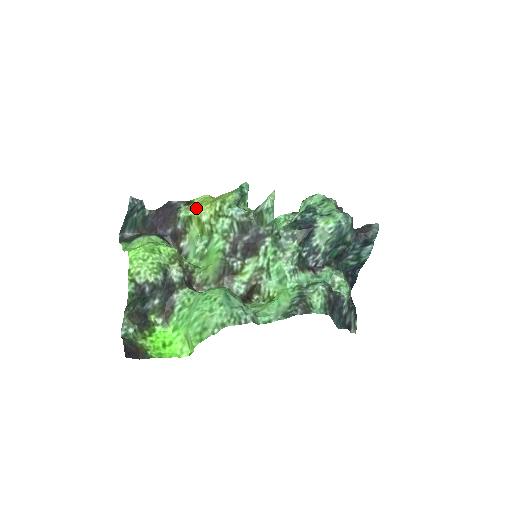
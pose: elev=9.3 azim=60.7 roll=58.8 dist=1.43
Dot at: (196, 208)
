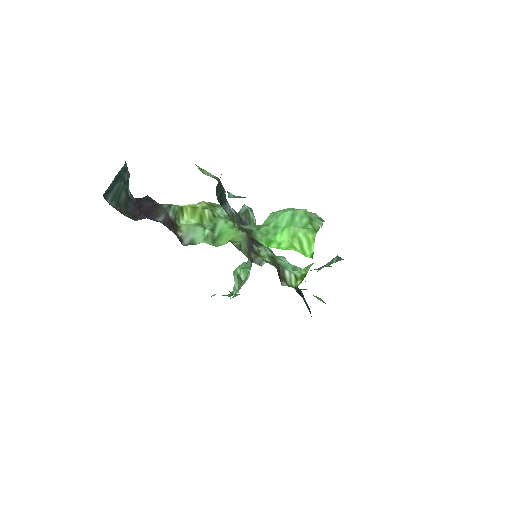
Dot at: (182, 205)
